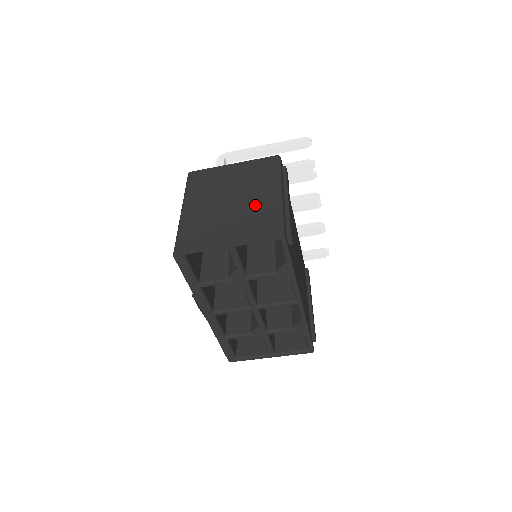
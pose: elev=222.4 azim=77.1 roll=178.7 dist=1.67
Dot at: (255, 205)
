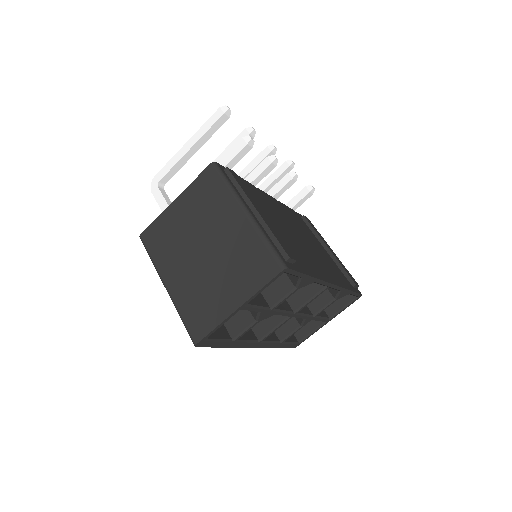
Dot at: (232, 244)
